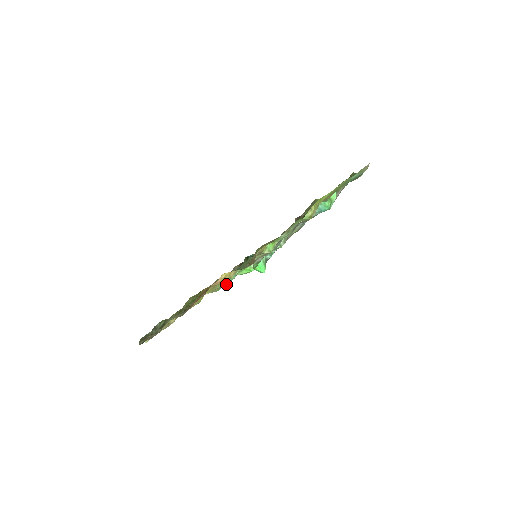
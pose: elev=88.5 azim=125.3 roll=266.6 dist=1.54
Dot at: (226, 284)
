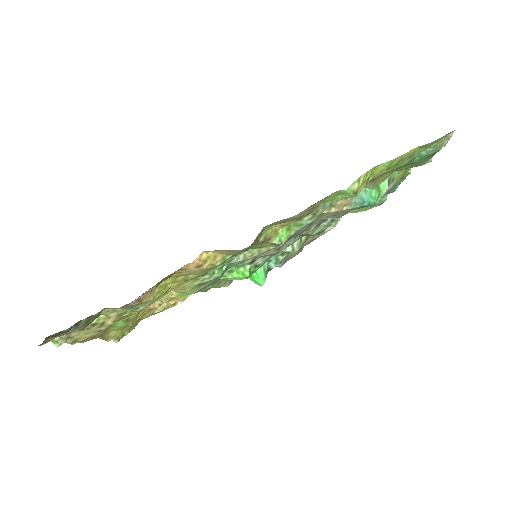
Dot at: (205, 285)
